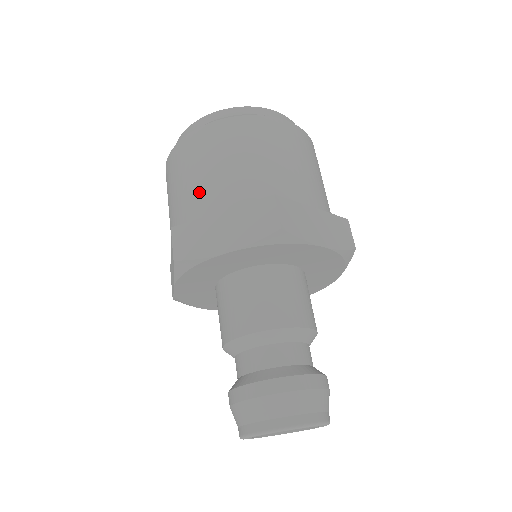
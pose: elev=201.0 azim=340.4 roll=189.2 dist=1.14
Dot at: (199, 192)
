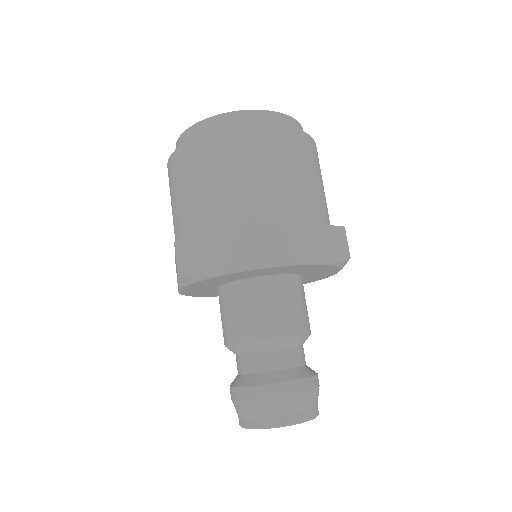
Dot at: occluded
